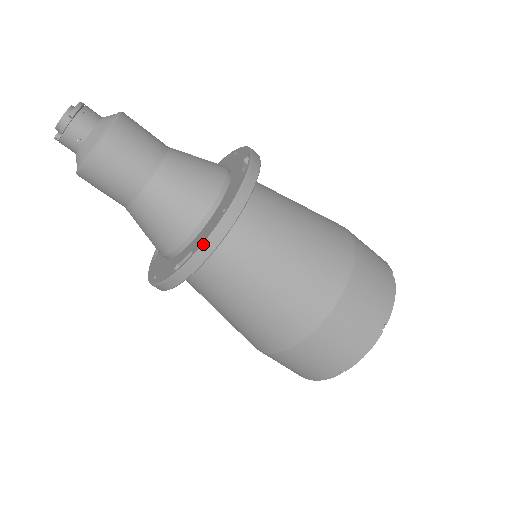
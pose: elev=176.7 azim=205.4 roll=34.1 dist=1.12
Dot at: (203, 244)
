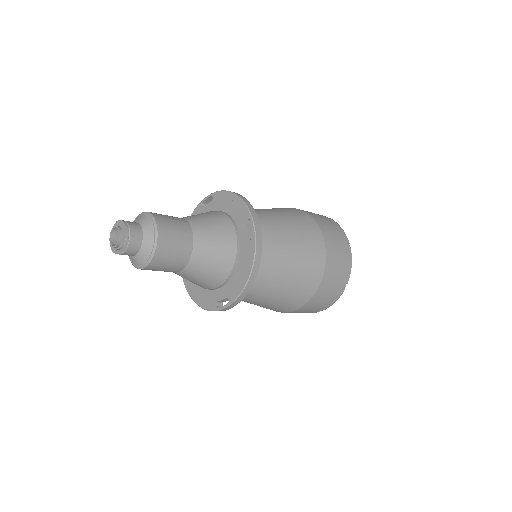
Dot at: (237, 298)
